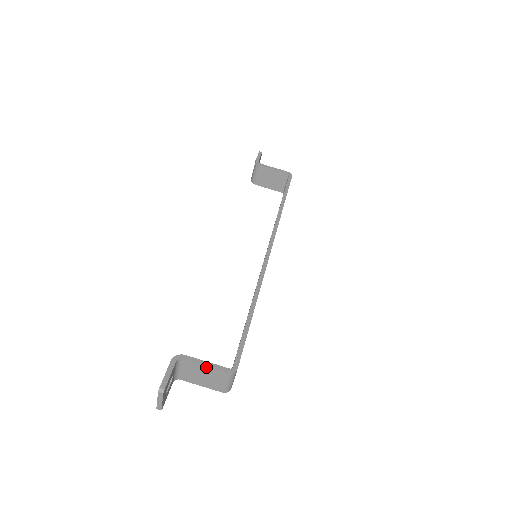
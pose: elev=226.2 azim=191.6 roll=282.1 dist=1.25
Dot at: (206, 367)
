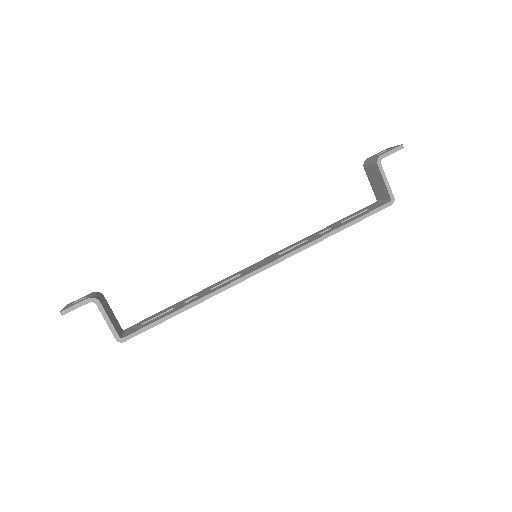
Dot at: (106, 322)
